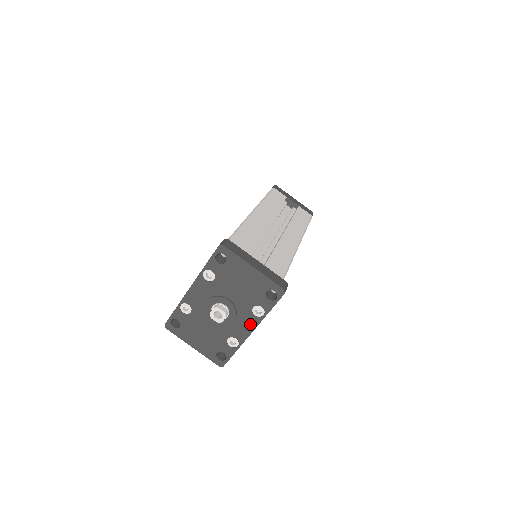
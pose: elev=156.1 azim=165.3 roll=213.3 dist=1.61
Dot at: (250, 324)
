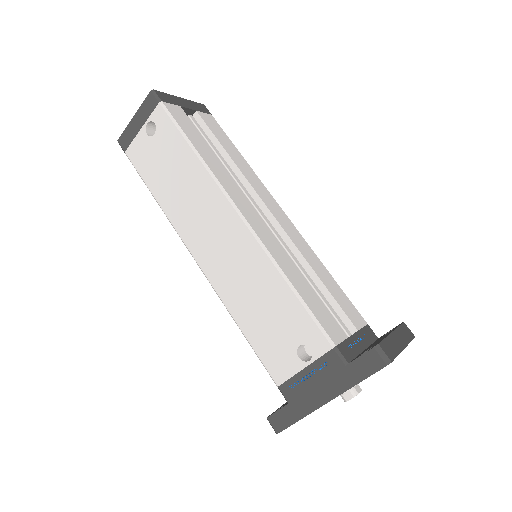
Dot at: occluded
